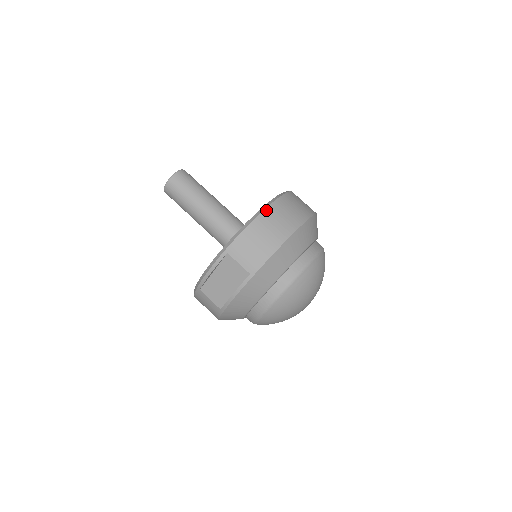
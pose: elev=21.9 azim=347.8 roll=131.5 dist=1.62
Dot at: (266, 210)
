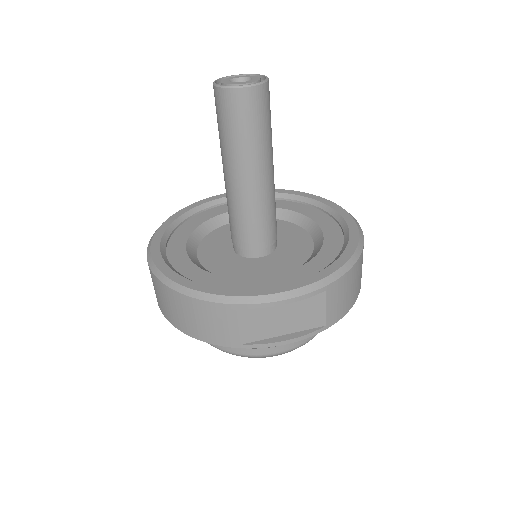
Dot at: occluded
